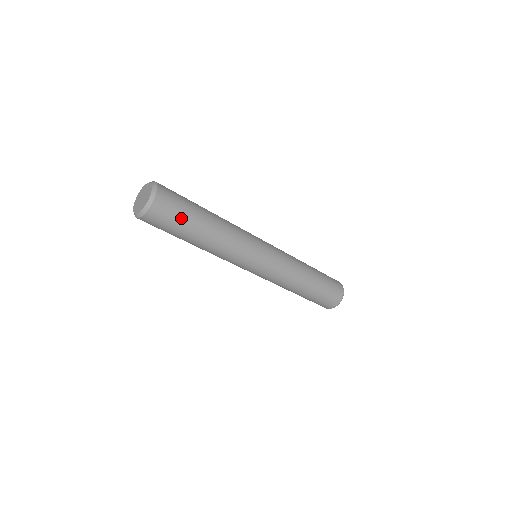
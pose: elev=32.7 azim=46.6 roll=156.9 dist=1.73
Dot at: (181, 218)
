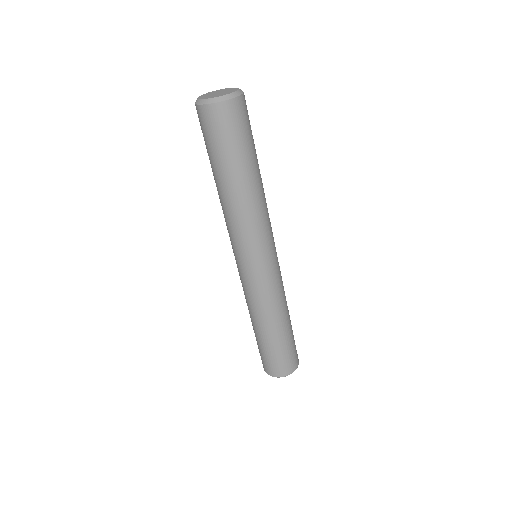
Dot at: (248, 138)
